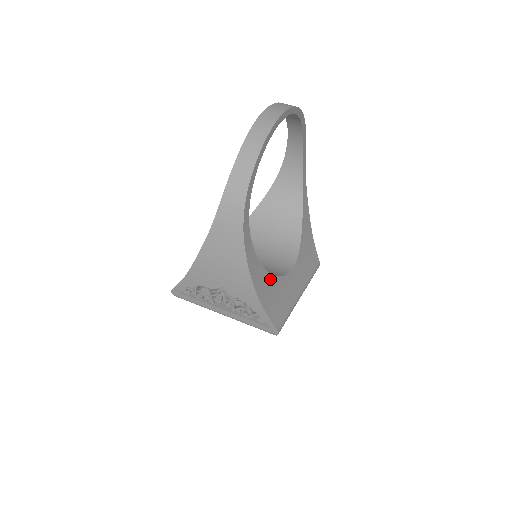
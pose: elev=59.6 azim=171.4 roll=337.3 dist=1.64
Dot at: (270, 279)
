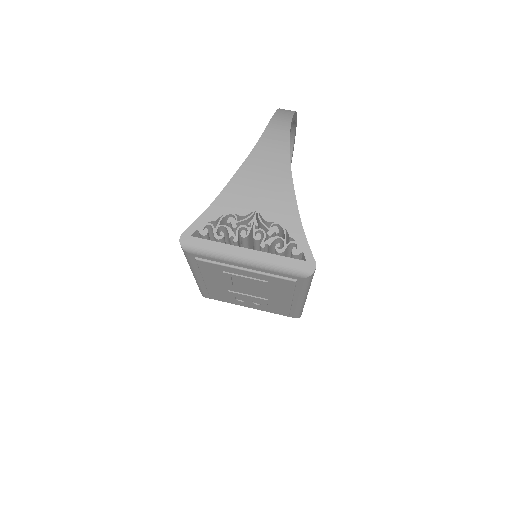
Dot at: occluded
